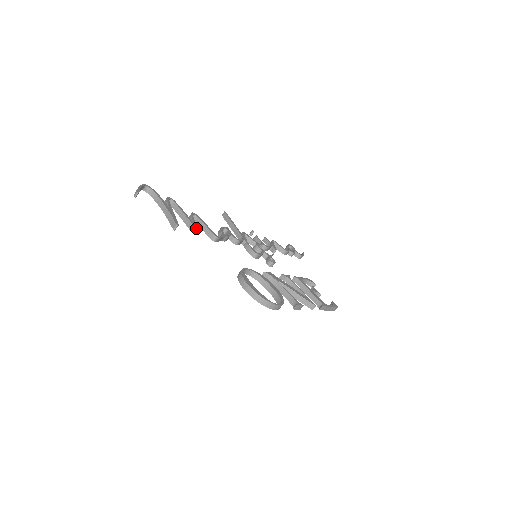
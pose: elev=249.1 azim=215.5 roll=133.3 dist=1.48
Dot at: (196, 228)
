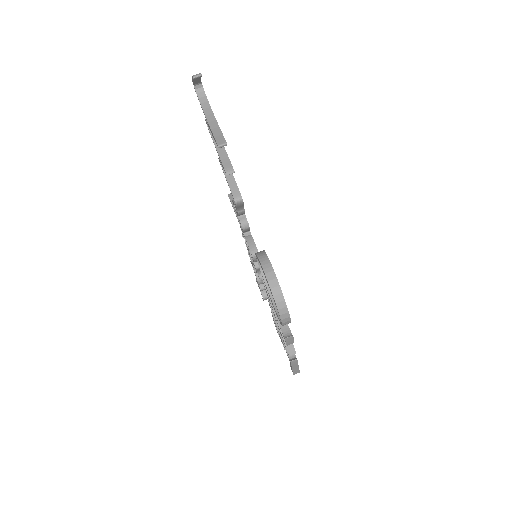
Dot at: occluded
